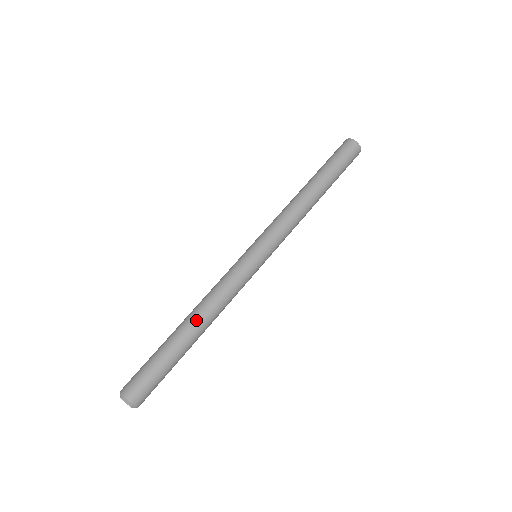
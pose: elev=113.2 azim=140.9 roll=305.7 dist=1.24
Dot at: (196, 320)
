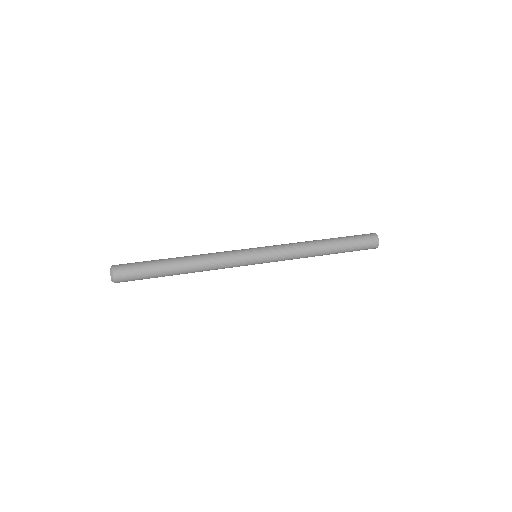
Dot at: (188, 259)
